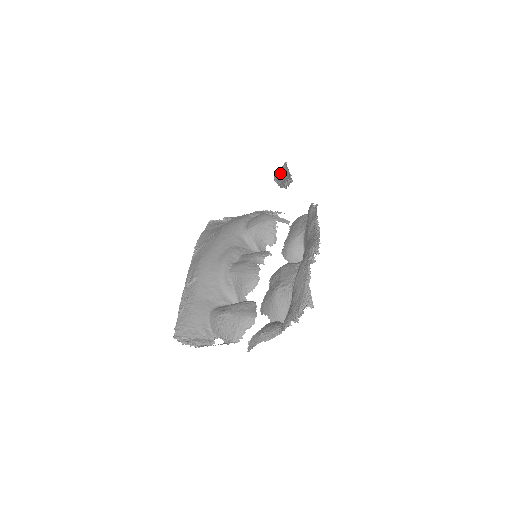
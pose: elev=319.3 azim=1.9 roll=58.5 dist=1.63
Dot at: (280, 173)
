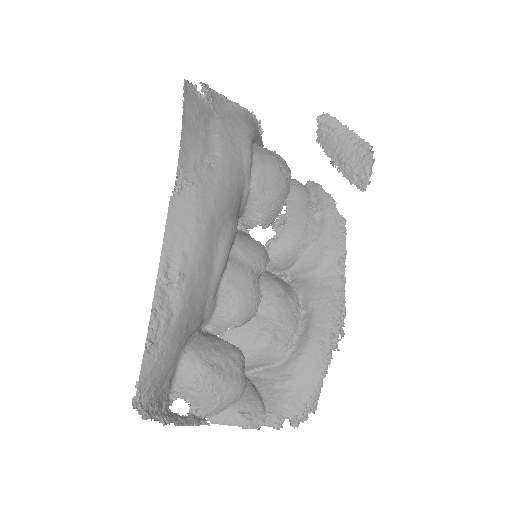
Dot at: (341, 133)
